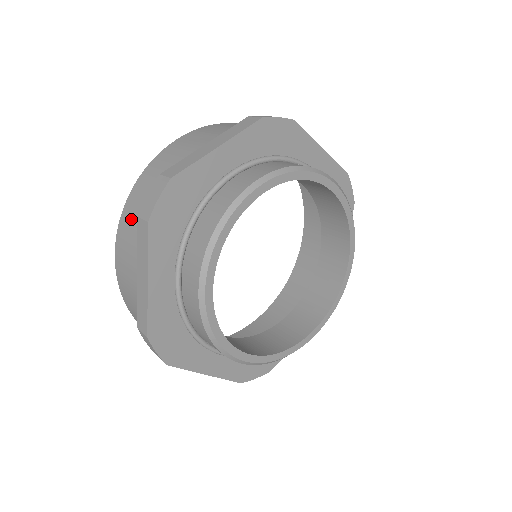
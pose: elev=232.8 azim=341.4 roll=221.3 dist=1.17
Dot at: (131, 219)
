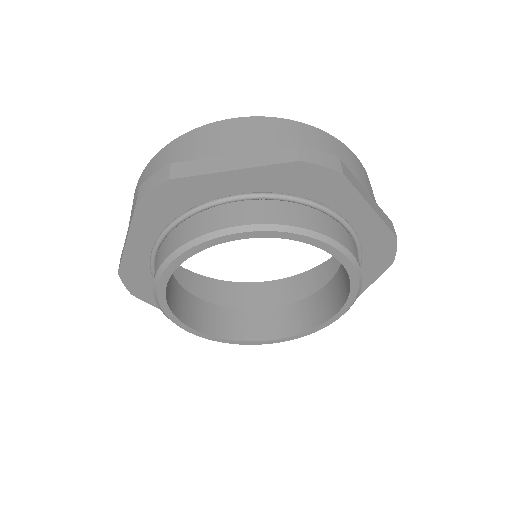
Dot at: occluded
